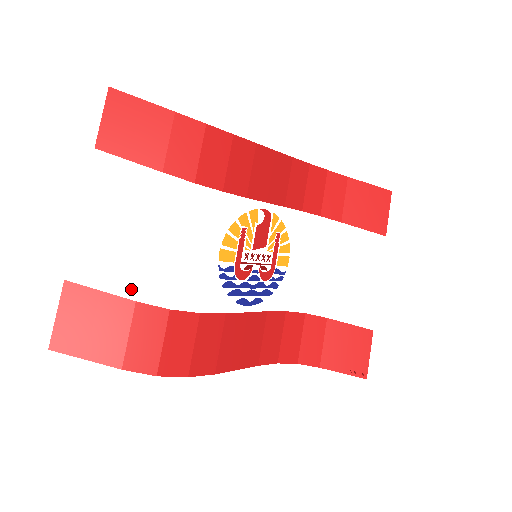
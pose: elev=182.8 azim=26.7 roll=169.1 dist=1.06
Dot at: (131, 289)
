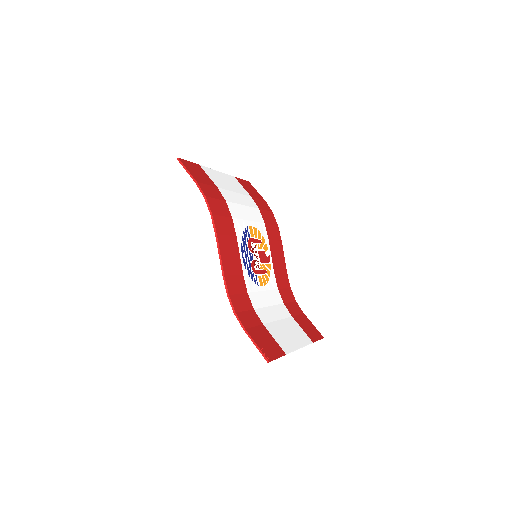
Dot at: (218, 186)
